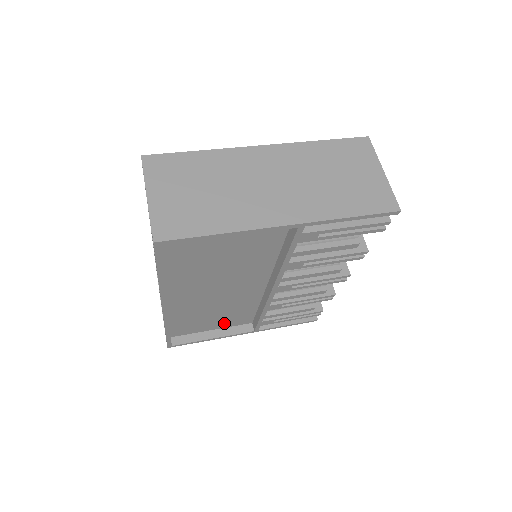
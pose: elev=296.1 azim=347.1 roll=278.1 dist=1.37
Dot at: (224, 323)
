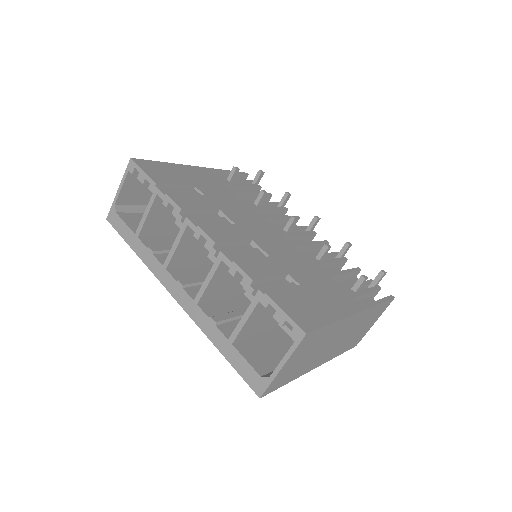
Dot at: occluded
